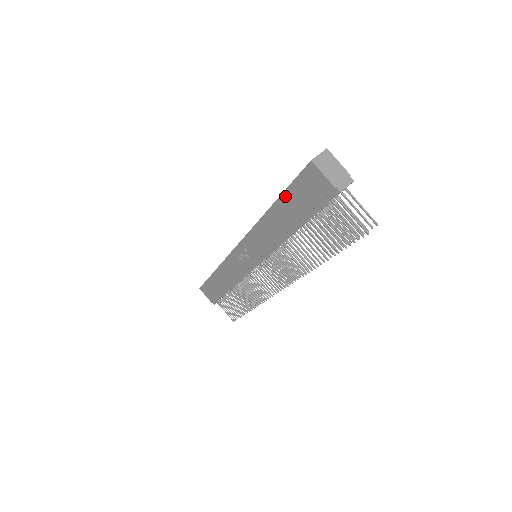
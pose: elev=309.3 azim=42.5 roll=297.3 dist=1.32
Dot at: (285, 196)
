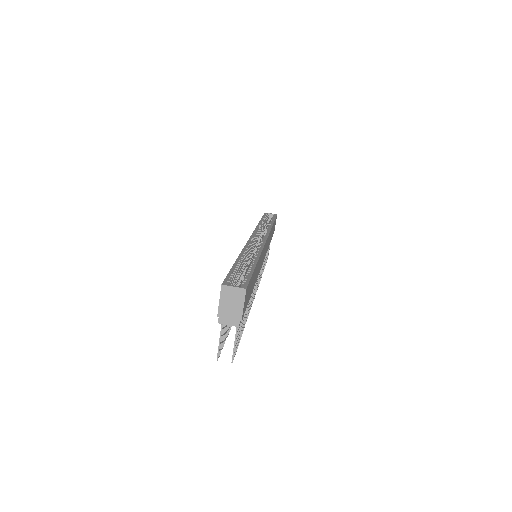
Dot at: occluded
